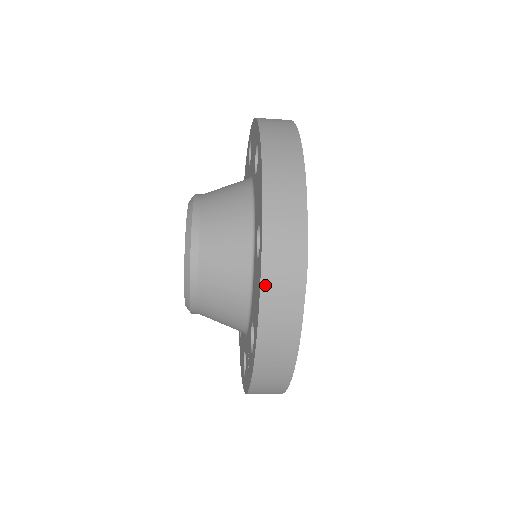
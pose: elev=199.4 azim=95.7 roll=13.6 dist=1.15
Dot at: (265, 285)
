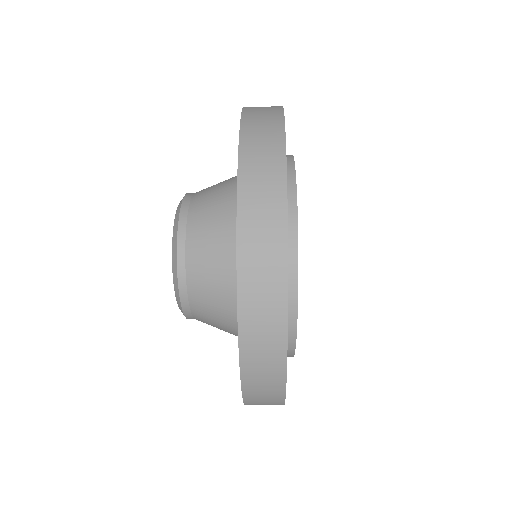
Dot at: (242, 308)
